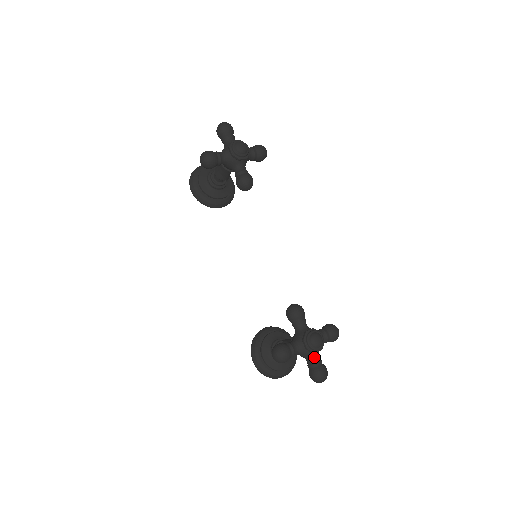
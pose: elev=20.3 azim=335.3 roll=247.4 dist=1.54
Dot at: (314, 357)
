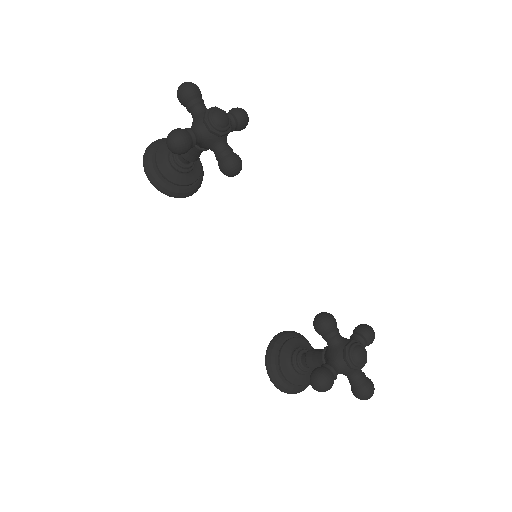
Dot at: (357, 373)
